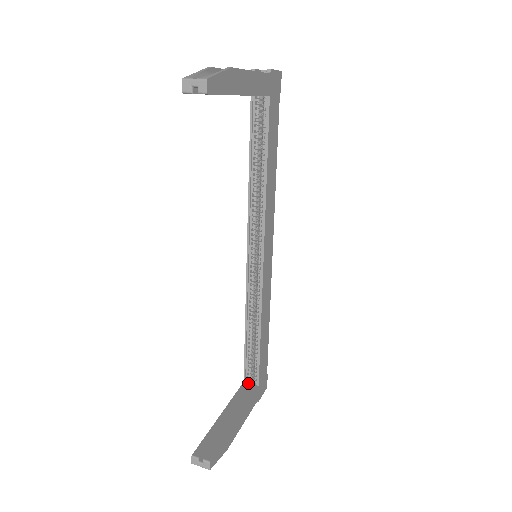
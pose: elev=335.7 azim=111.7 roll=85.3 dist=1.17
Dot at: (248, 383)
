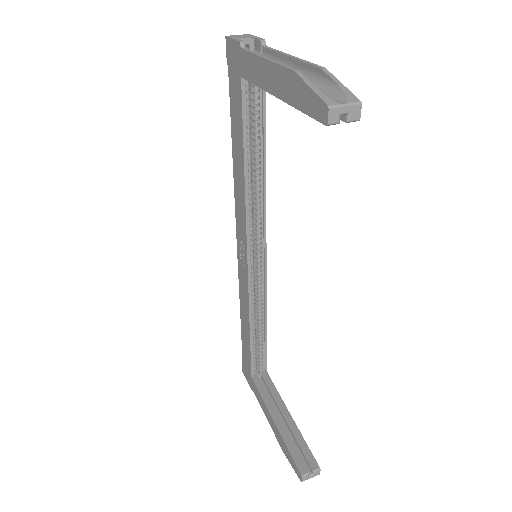
Dot at: (256, 375)
